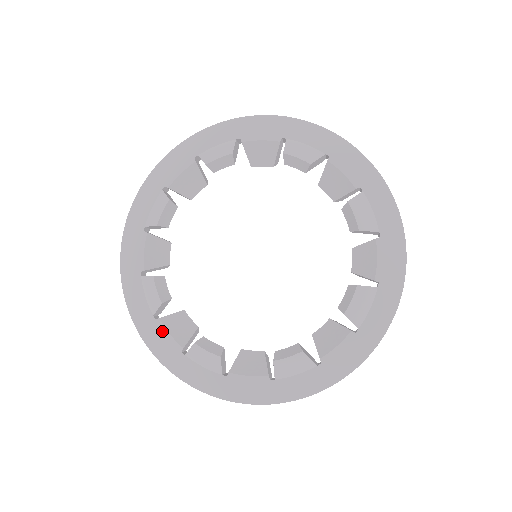
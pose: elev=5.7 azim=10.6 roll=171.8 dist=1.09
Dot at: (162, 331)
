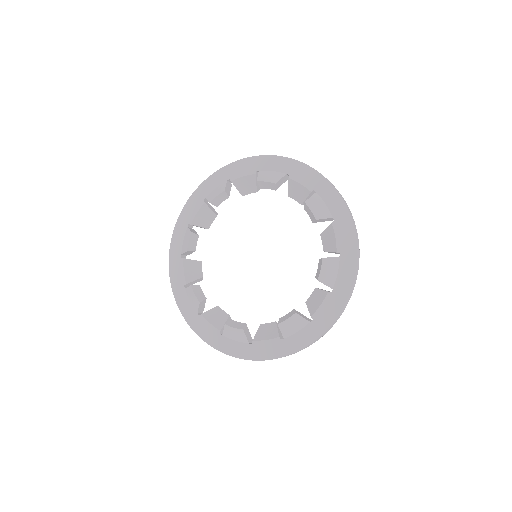
Dot at: (181, 267)
